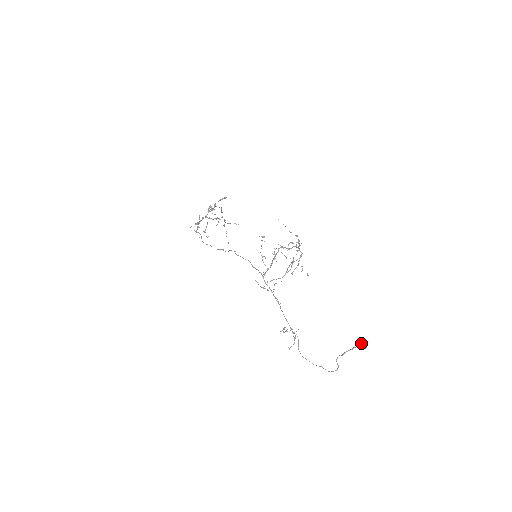
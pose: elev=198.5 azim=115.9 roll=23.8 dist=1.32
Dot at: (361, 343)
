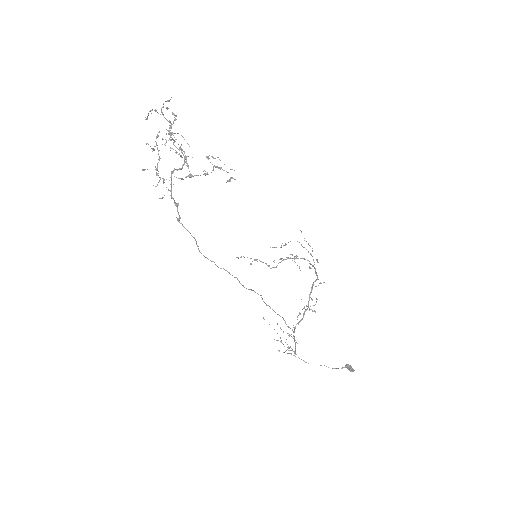
Dot at: (351, 368)
